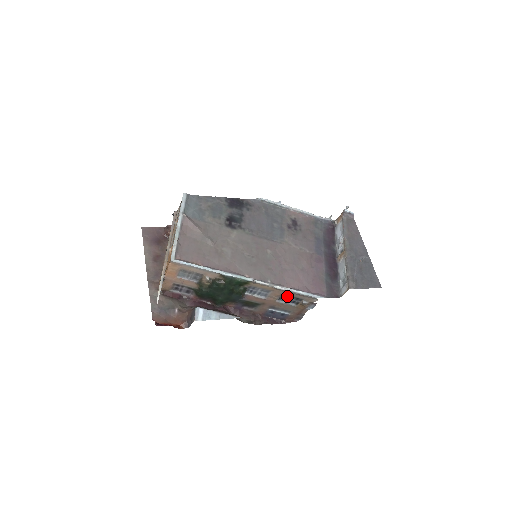
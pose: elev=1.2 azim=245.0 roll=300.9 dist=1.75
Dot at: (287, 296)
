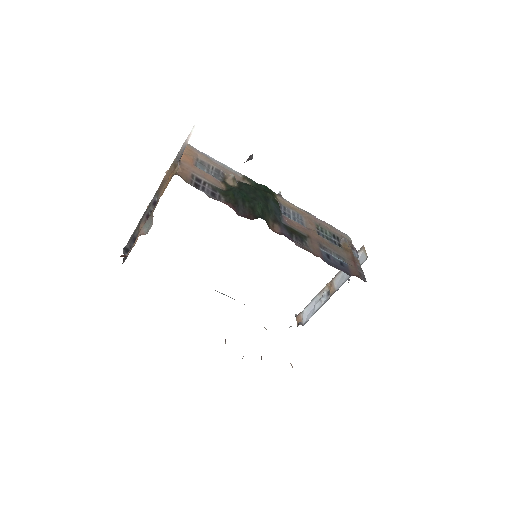
Dot at: (322, 230)
